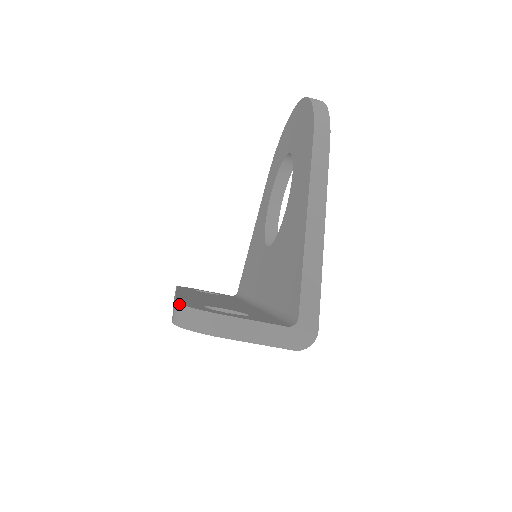
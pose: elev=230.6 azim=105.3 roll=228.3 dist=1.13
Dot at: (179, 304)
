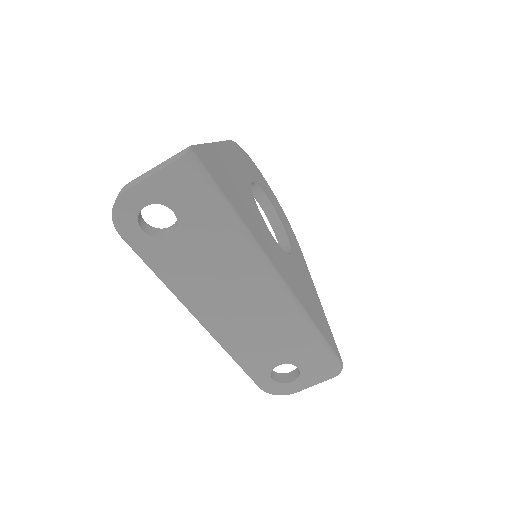
Dot at: occluded
